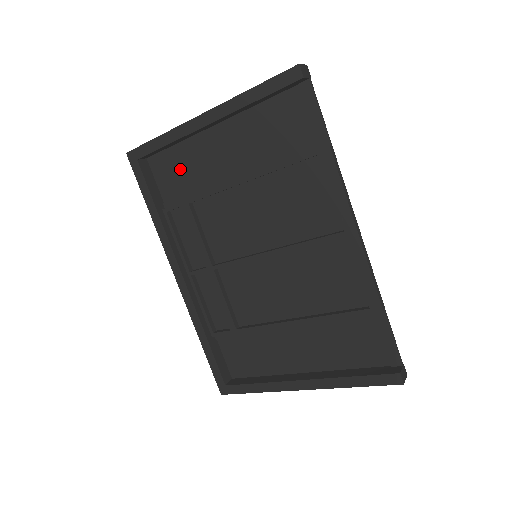
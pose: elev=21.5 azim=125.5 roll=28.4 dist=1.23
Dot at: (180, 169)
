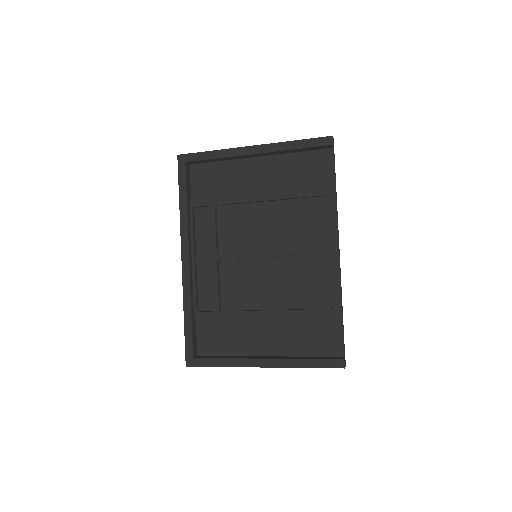
Dot at: (216, 179)
